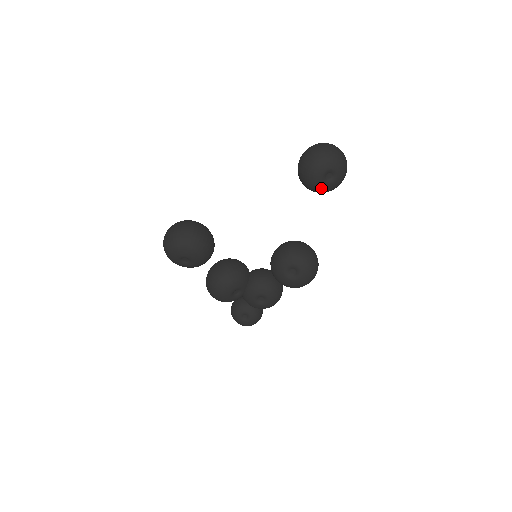
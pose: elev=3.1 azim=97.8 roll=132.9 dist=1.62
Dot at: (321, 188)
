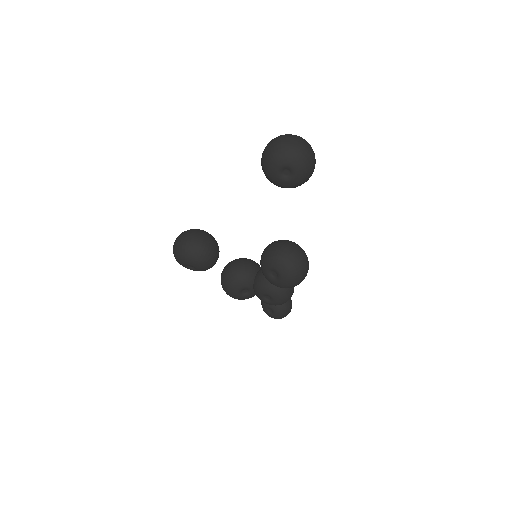
Dot at: (285, 185)
